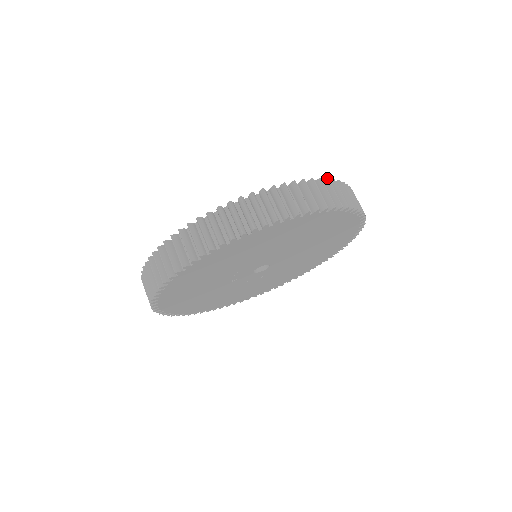
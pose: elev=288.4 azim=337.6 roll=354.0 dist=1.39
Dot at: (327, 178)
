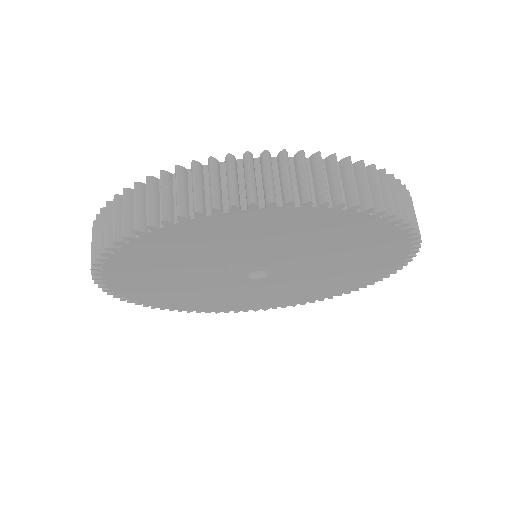
Dot at: (404, 184)
